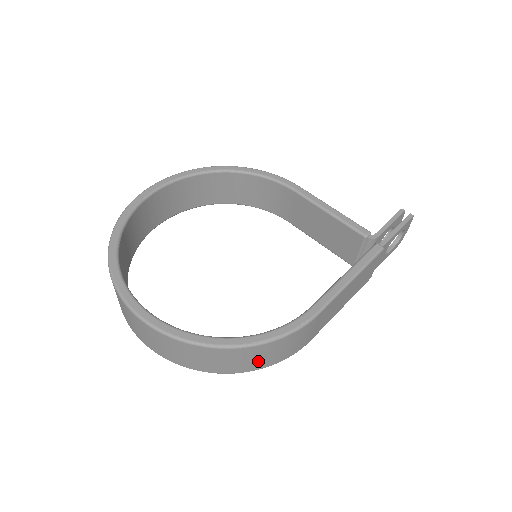
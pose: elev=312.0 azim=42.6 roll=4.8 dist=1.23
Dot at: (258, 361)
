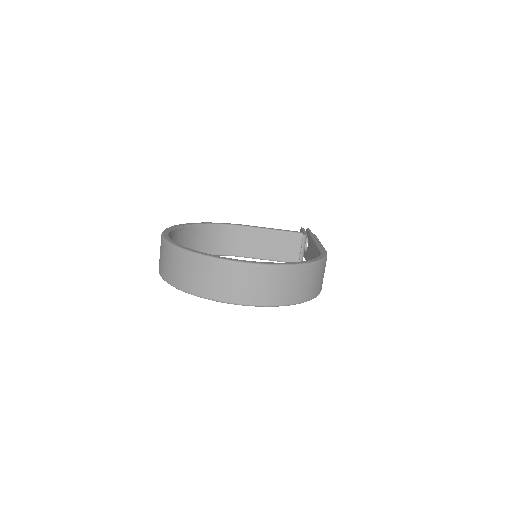
Dot at: (317, 284)
